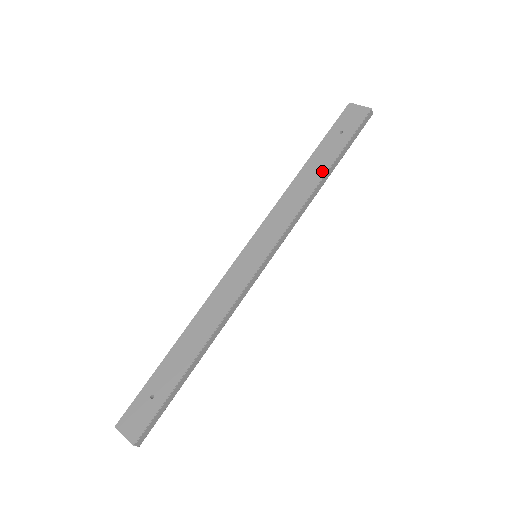
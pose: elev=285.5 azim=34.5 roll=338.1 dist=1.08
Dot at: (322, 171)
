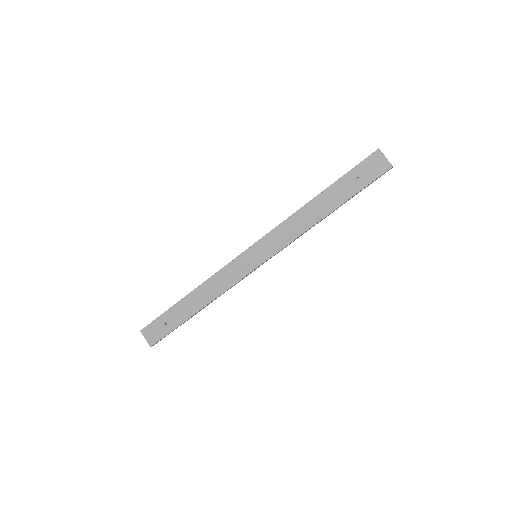
Dot at: (328, 210)
